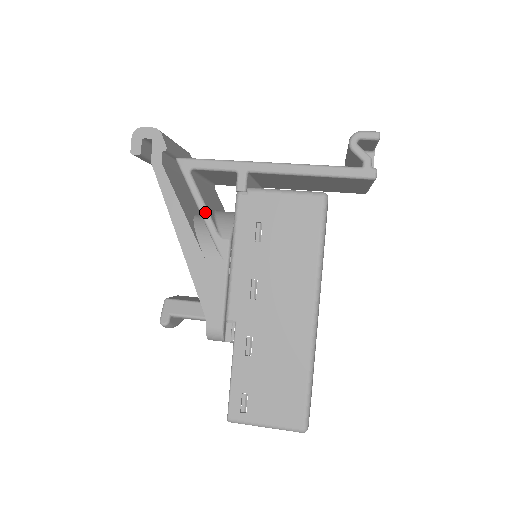
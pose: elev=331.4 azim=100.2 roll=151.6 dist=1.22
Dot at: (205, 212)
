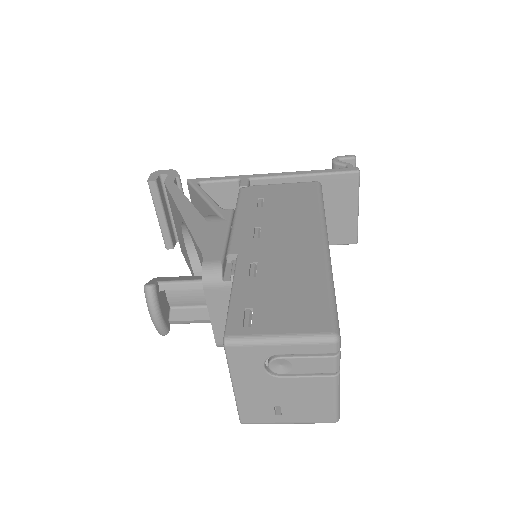
Dot at: (210, 198)
